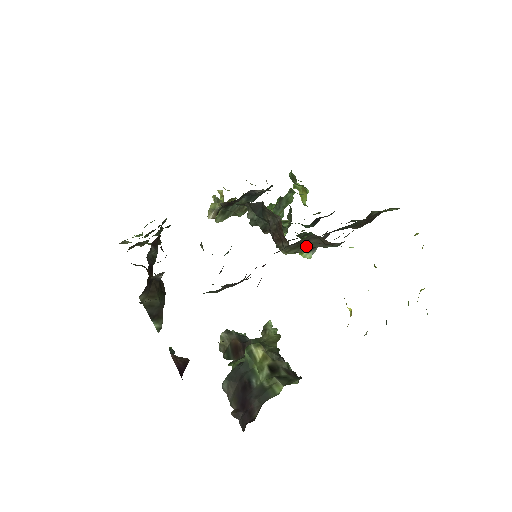
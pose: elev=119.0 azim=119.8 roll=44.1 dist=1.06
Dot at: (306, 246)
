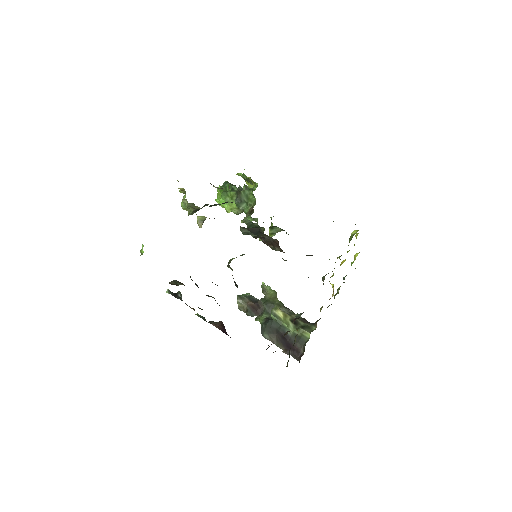
Dot at: occluded
